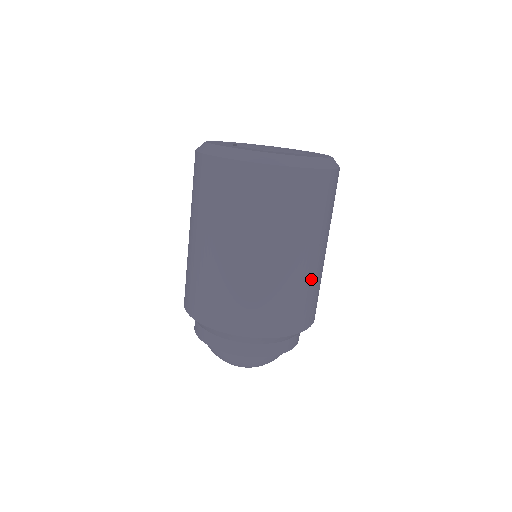
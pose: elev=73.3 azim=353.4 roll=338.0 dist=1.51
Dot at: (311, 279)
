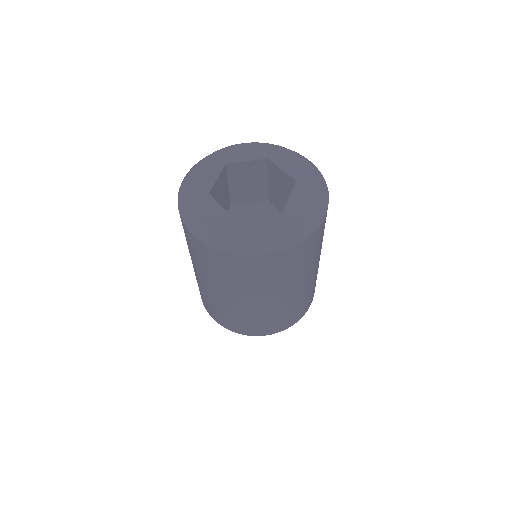
Dot at: occluded
